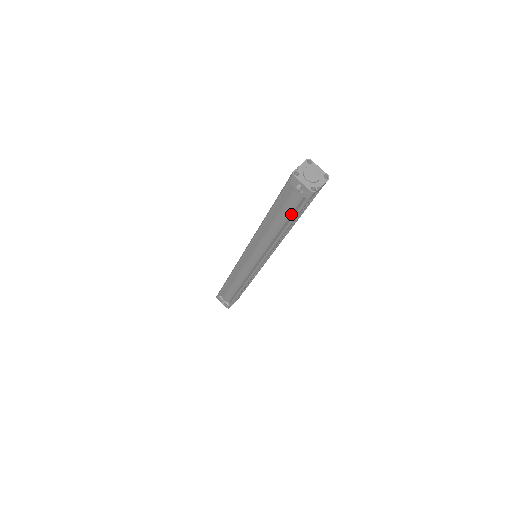
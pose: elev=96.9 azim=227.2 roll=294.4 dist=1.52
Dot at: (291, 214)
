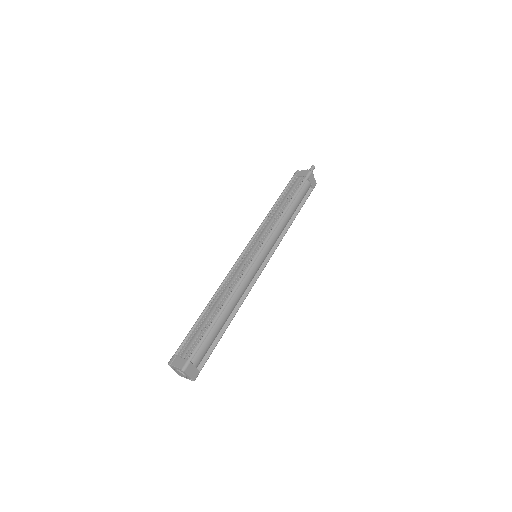
Dot at: occluded
